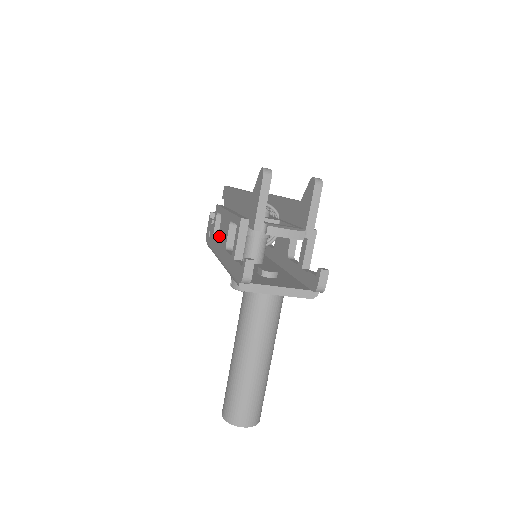
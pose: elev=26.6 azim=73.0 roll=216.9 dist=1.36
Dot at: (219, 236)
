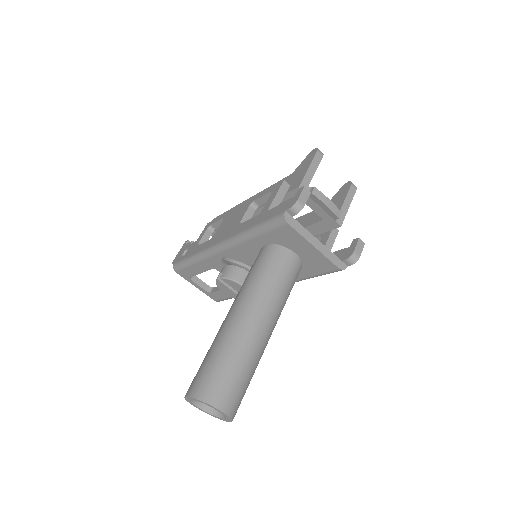
Dot at: (218, 231)
